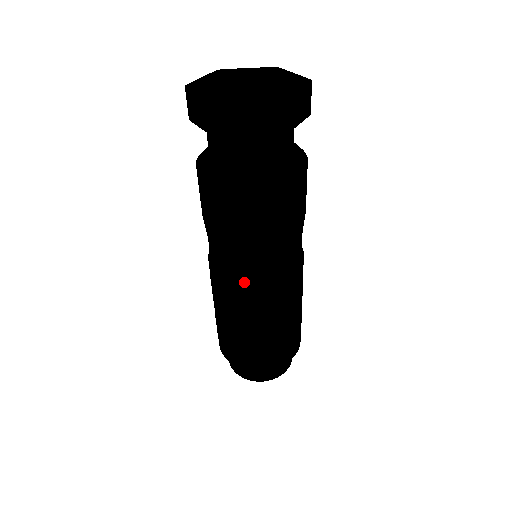
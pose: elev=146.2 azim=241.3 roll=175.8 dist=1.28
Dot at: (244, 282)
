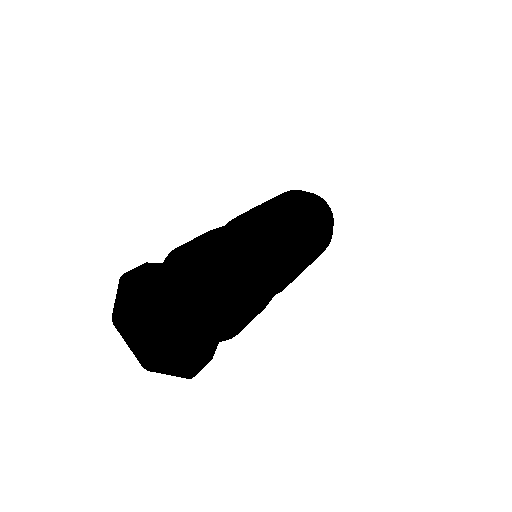
Dot at: occluded
